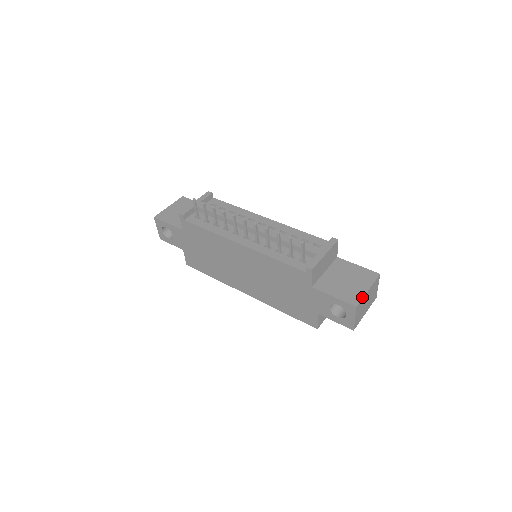
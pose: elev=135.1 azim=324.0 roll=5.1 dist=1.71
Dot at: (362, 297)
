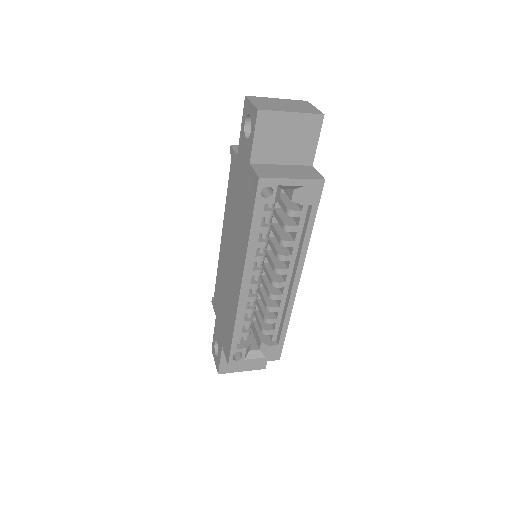
Dot at: (262, 98)
